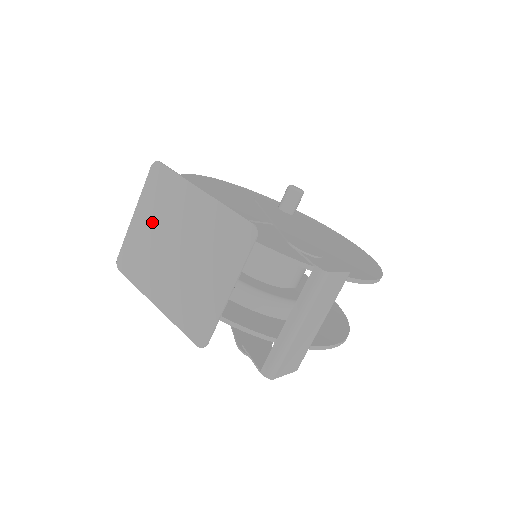
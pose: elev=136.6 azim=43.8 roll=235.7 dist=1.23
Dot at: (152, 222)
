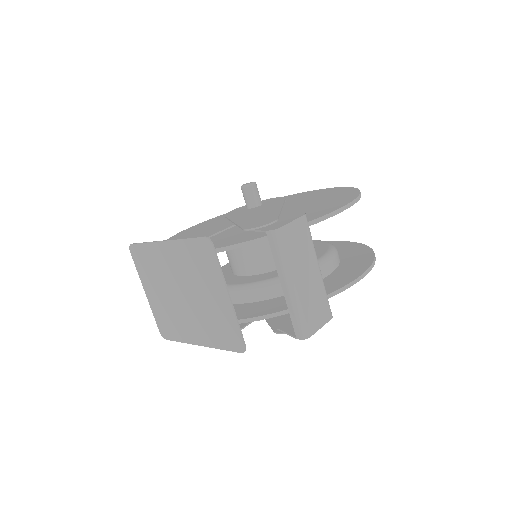
Dot at: (157, 289)
